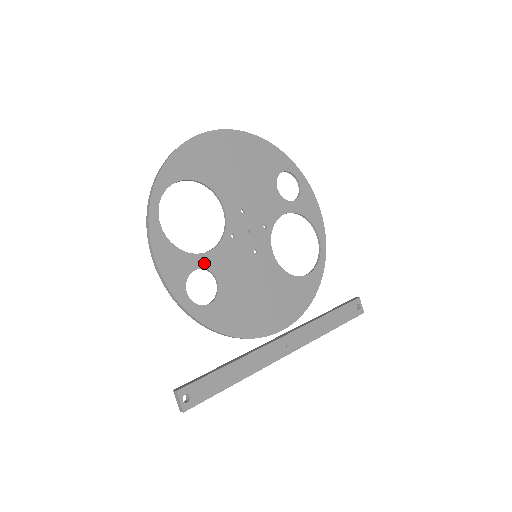
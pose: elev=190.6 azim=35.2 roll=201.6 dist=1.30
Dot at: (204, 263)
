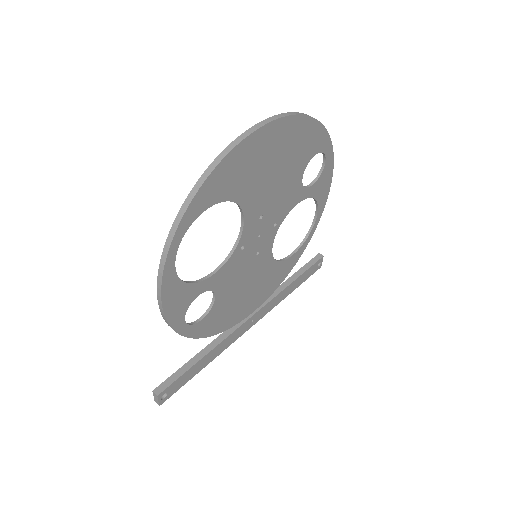
Dot at: (208, 286)
